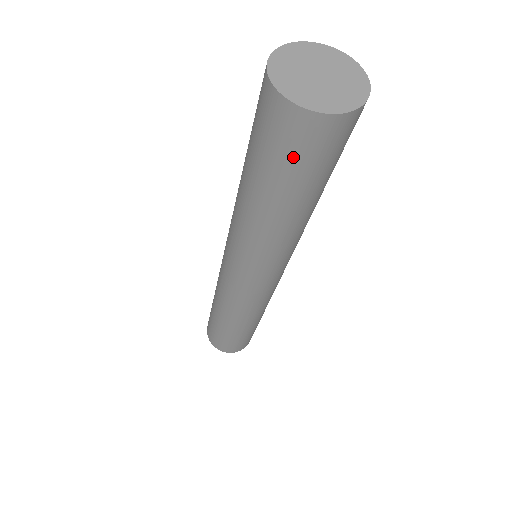
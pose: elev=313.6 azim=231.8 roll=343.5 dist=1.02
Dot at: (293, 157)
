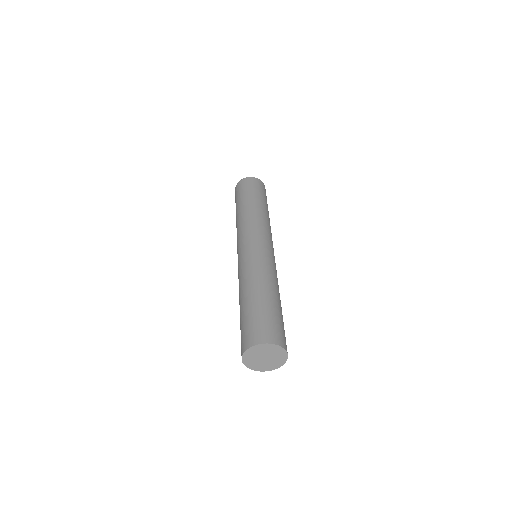
Dot at: occluded
